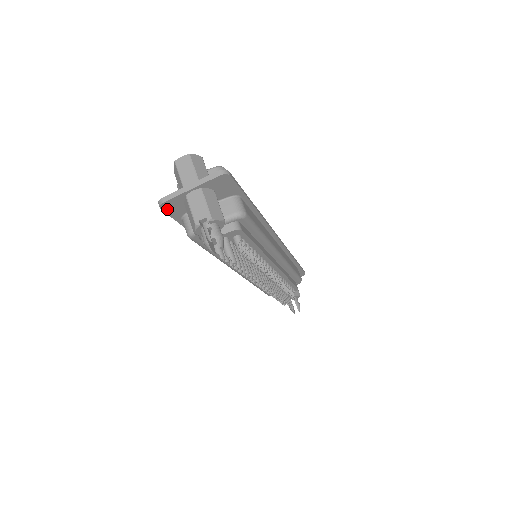
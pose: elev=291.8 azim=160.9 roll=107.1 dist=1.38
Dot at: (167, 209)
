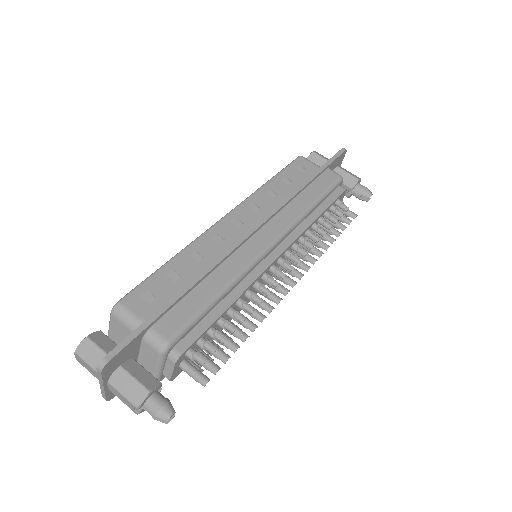
Dot at: occluded
